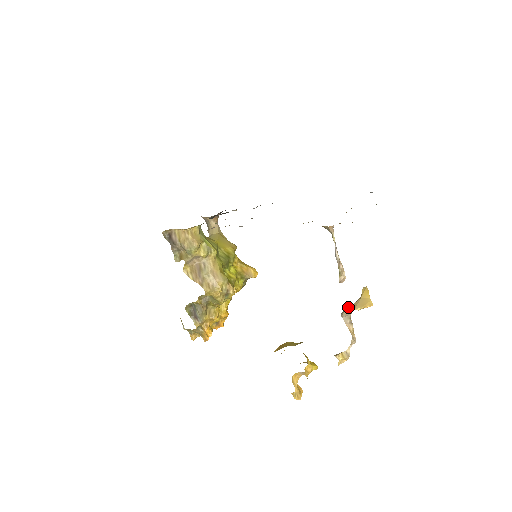
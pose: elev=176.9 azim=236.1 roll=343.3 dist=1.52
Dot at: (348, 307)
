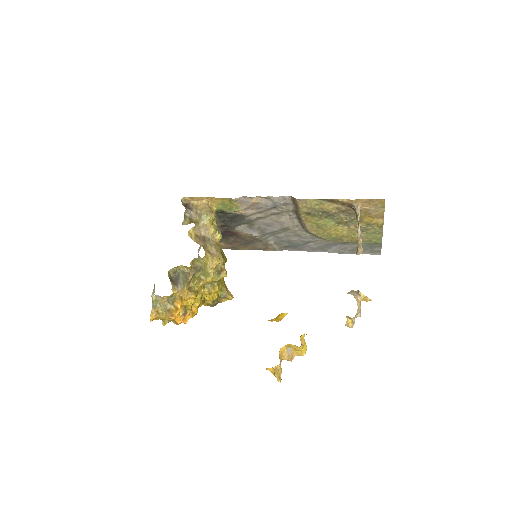
Dot at: occluded
